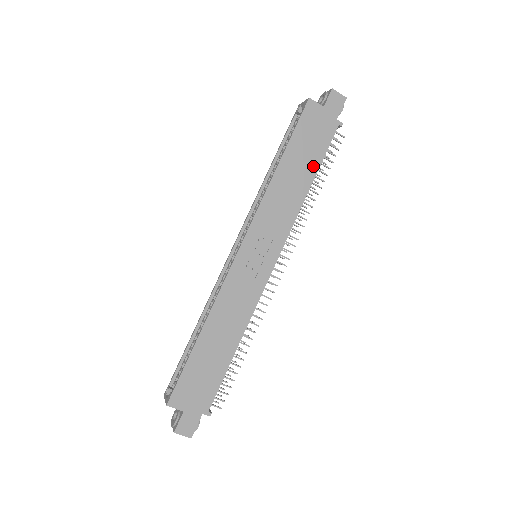
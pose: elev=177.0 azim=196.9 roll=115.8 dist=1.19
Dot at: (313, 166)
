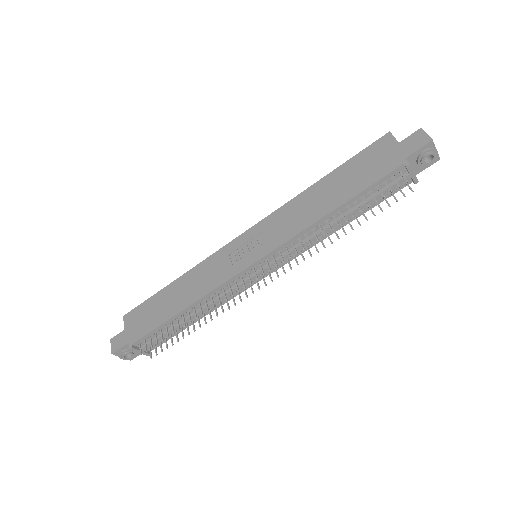
Dot at: (348, 194)
